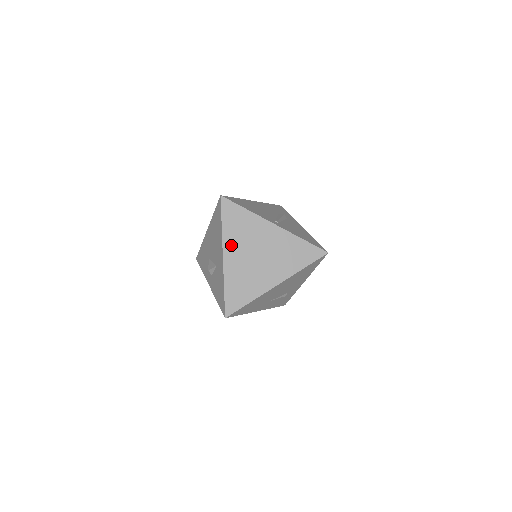
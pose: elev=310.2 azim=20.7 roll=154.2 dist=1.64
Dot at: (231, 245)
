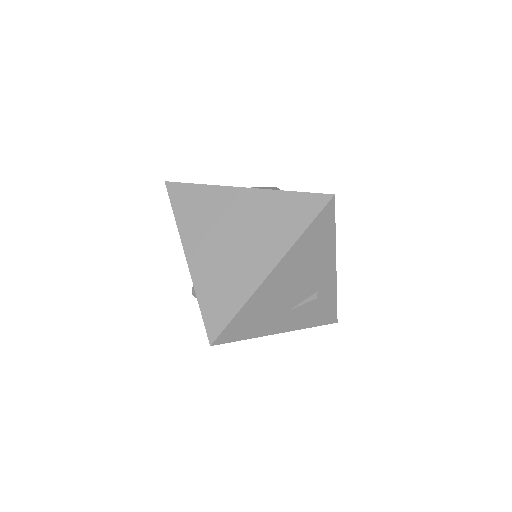
Dot at: (193, 238)
